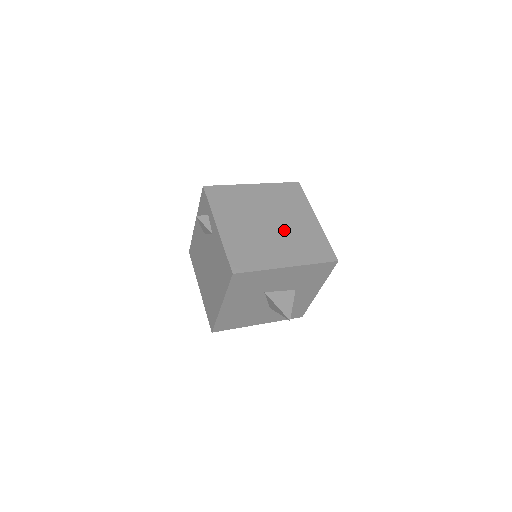
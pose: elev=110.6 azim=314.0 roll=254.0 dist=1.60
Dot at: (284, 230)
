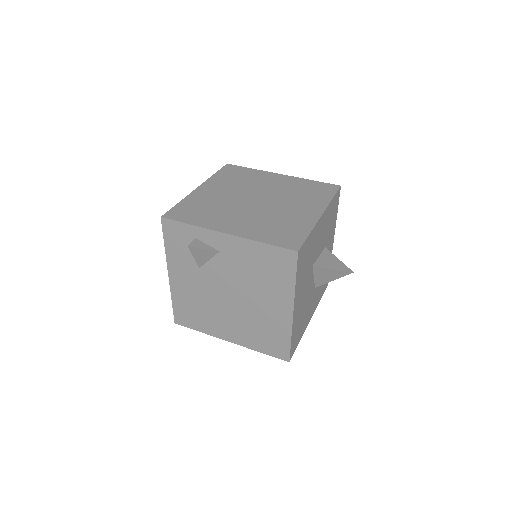
Dot at: (275, 197)
